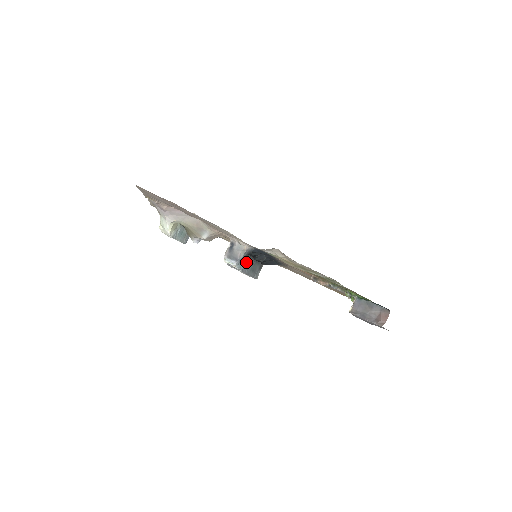
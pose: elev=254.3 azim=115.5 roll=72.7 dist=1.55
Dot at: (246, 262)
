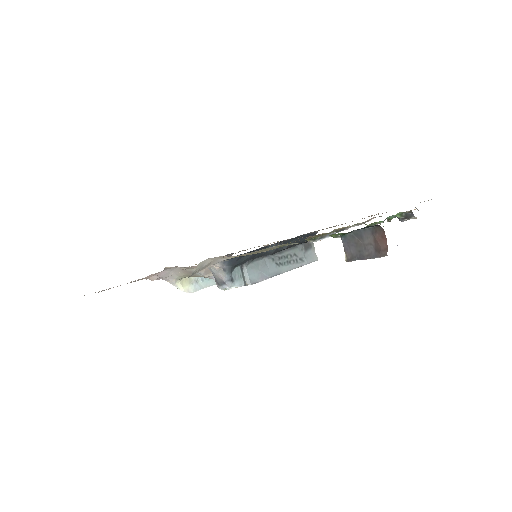
Dot at: (250, 271)
